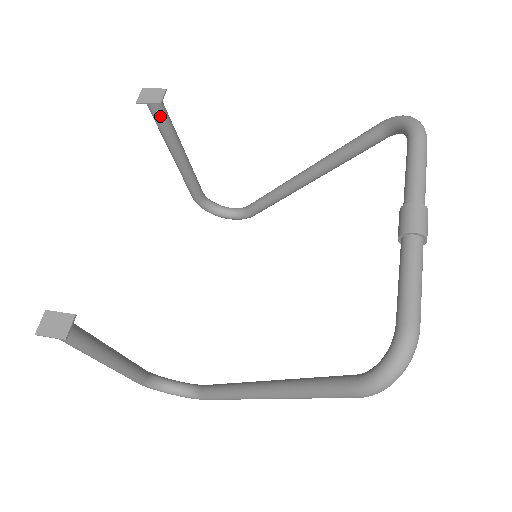
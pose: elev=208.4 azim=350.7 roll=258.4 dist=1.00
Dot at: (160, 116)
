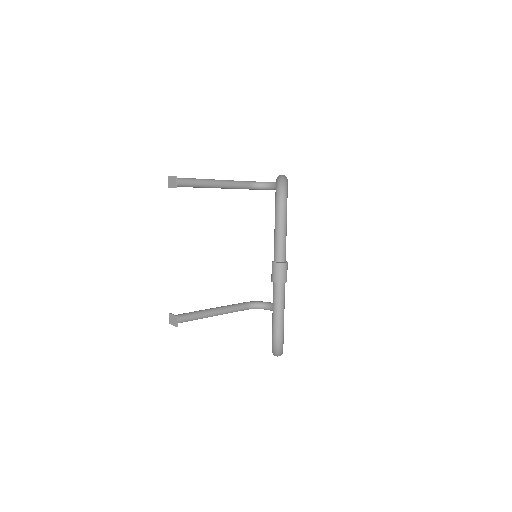
Dot at: (184, 186)
